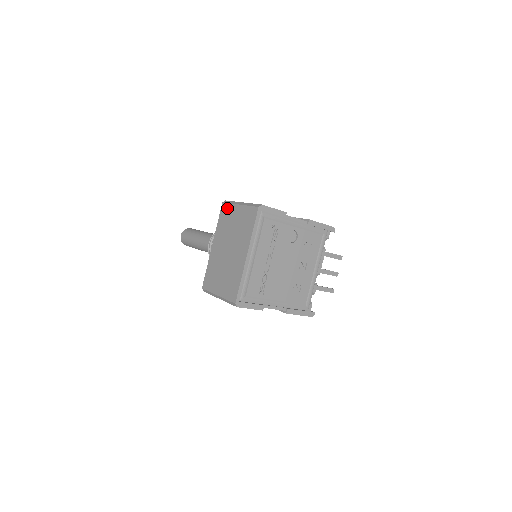
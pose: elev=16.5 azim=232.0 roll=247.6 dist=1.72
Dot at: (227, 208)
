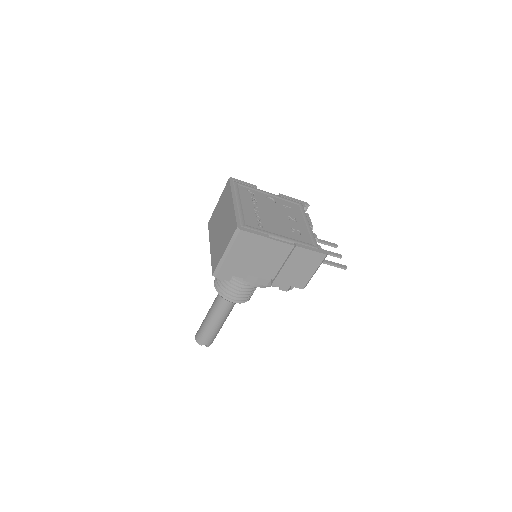
Dot at: (212, 217)
